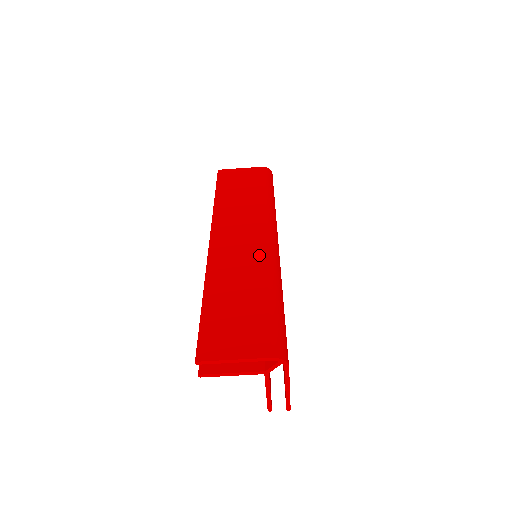
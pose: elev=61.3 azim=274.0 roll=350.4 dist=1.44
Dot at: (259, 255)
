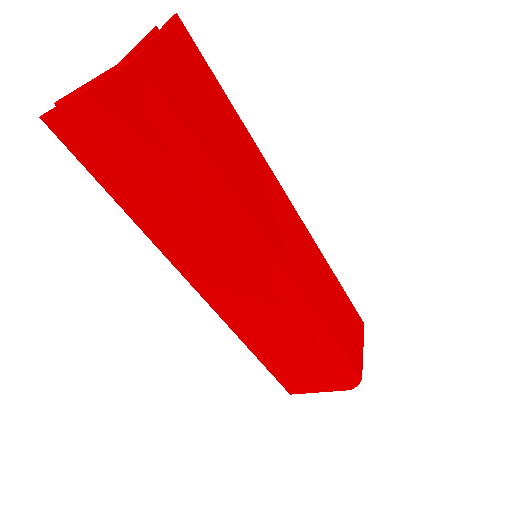
Dot at: (274, 307)
